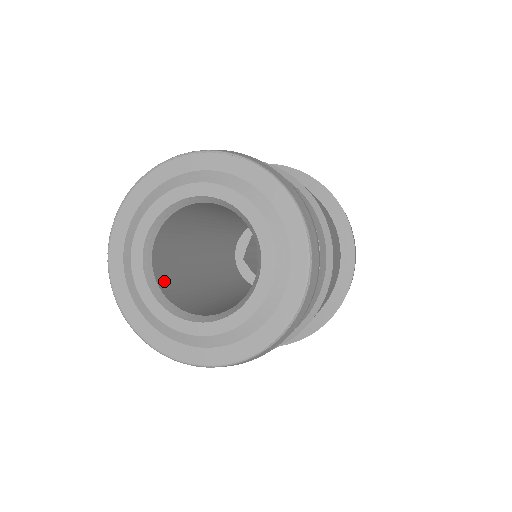
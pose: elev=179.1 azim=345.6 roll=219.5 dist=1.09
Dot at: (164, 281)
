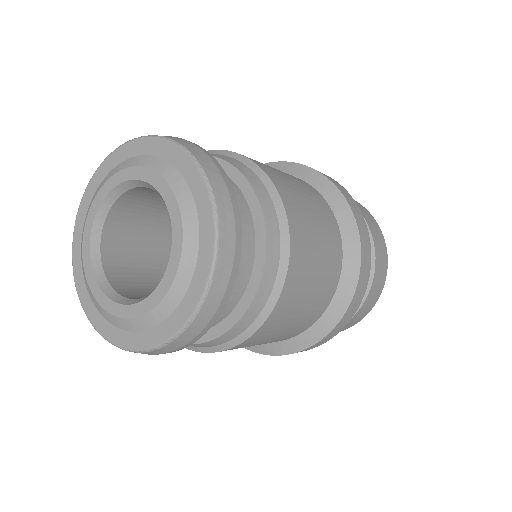
Dot at: occluded
